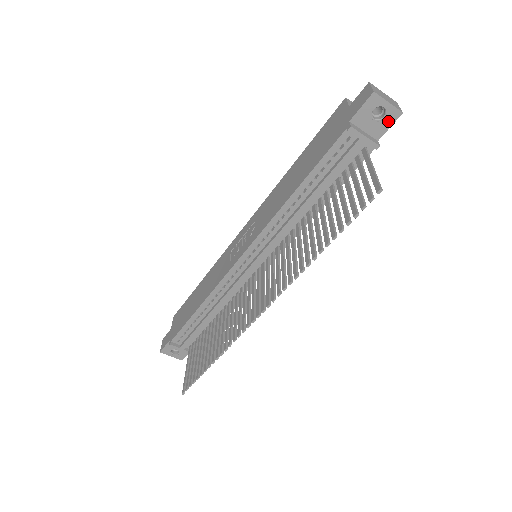
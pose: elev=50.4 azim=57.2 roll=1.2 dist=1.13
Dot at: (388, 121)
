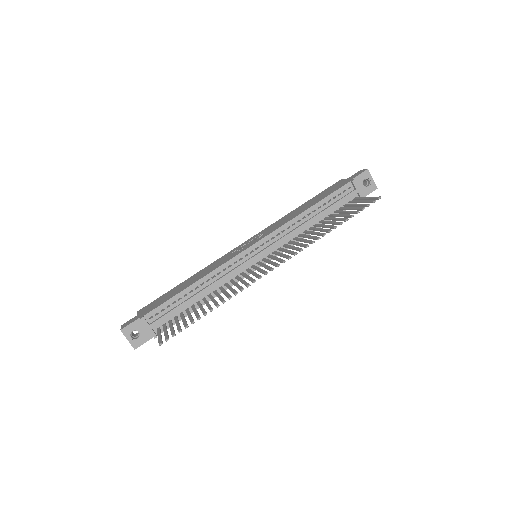
Dot at: (370, 190)
